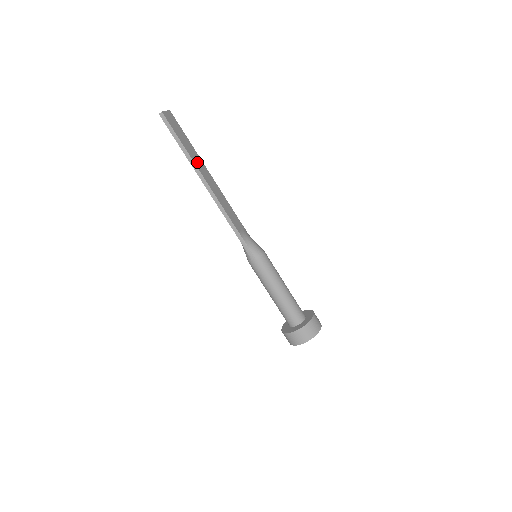
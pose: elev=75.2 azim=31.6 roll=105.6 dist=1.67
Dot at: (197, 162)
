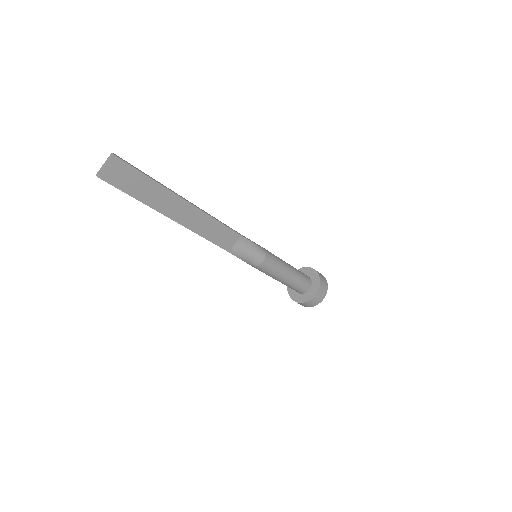
Dot at: (166, 206)
